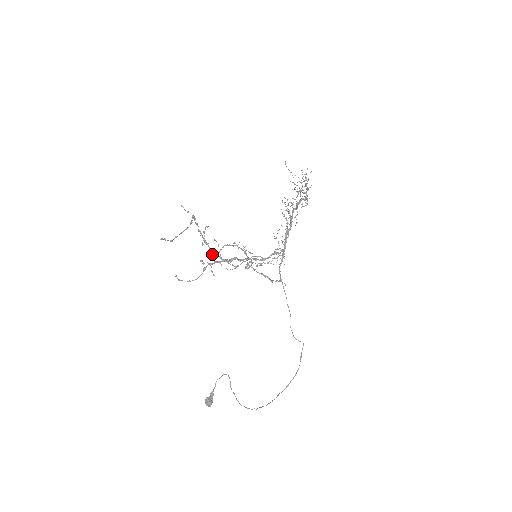
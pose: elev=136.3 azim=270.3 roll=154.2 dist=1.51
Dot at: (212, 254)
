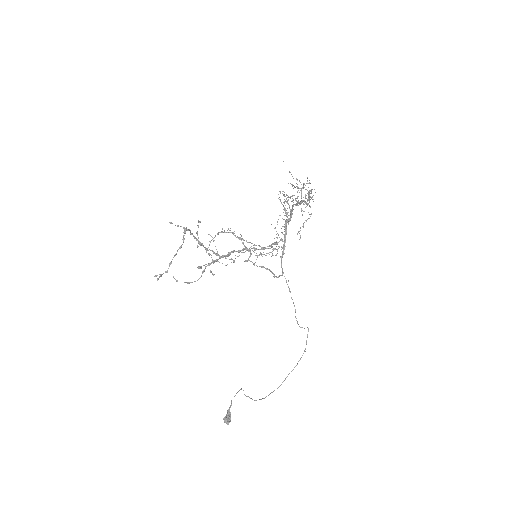
Dot at: (209, 255)
